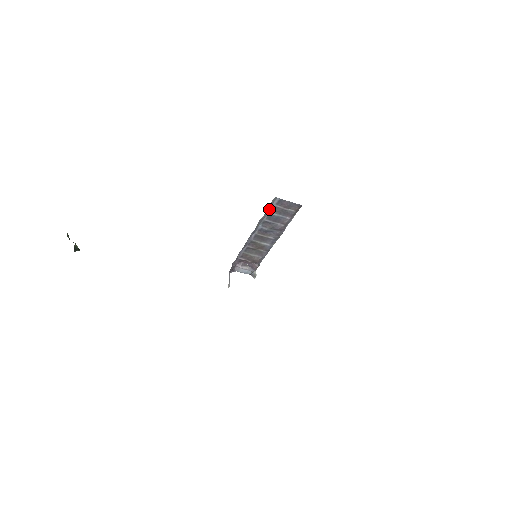
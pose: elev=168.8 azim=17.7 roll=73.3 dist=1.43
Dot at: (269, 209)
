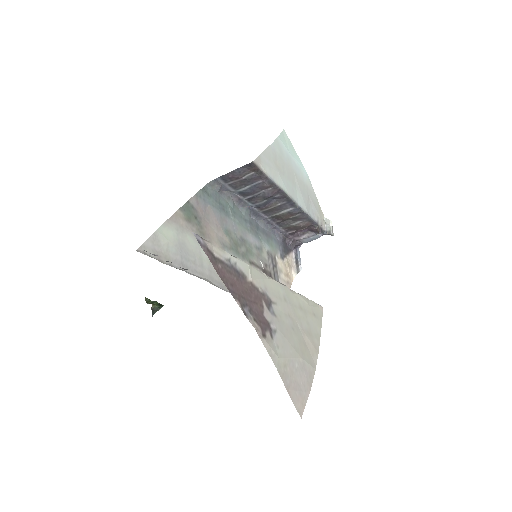
Dot at: (229, 190)
